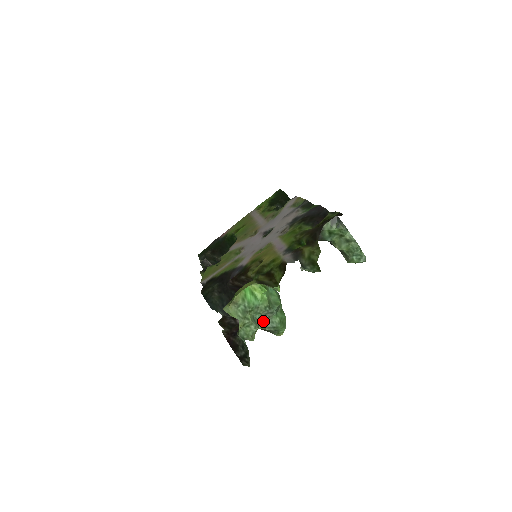
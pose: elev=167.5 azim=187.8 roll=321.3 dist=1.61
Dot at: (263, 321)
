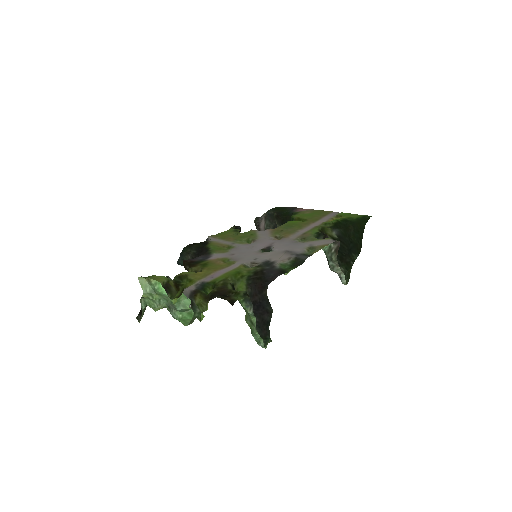
Dot at: (170, 307)
